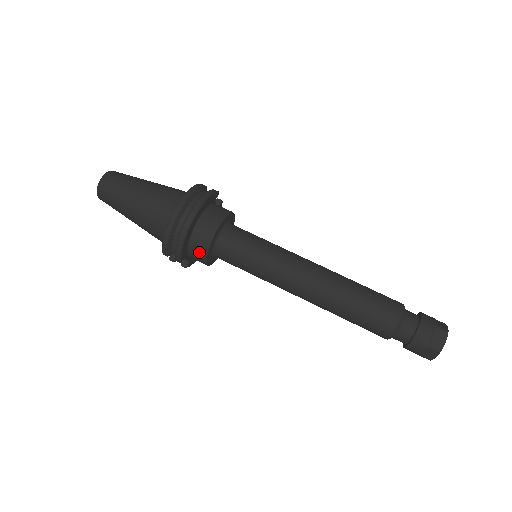
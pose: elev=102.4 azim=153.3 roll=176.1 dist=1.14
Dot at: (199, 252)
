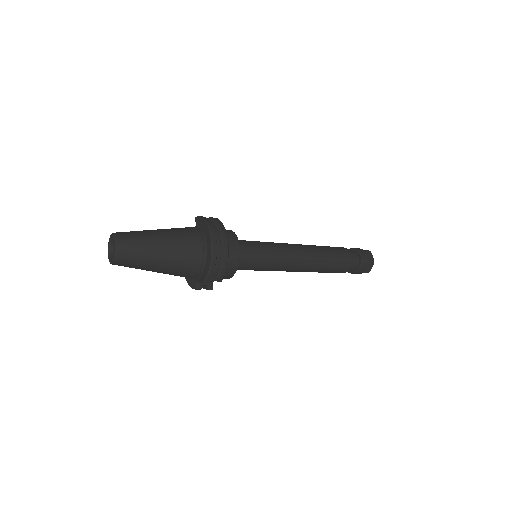
Dot at: (232, 266)
